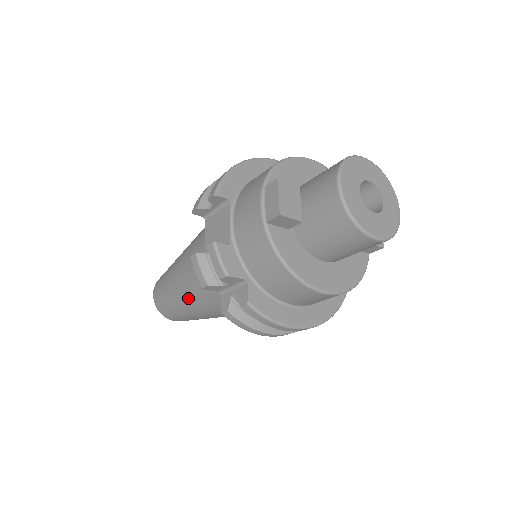
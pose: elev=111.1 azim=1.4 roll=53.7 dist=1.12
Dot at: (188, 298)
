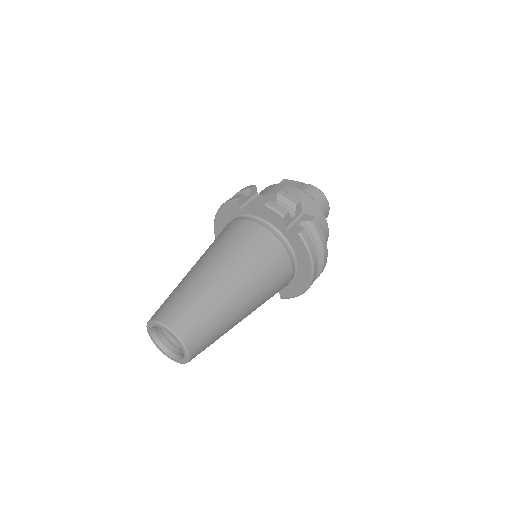
Dot at: (236, 274)
